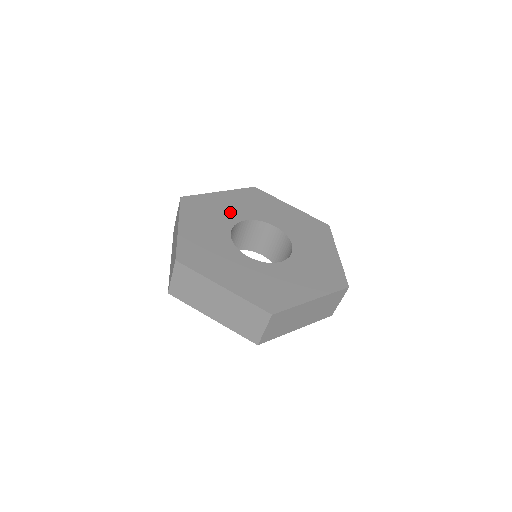
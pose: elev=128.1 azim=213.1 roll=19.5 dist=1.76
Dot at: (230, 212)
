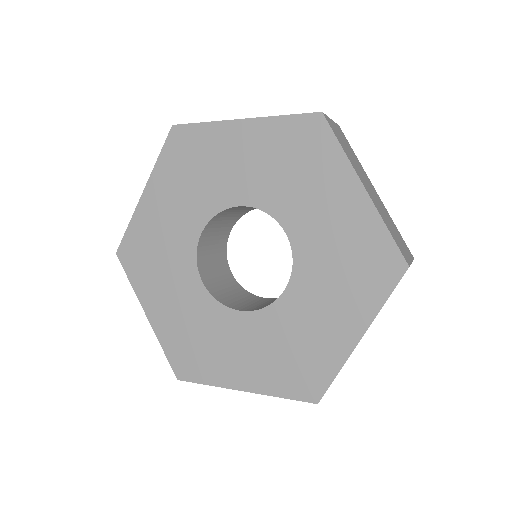
Dot at: (177, 231)
